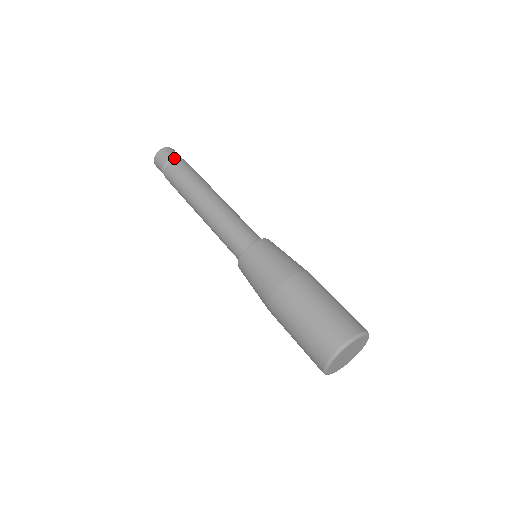
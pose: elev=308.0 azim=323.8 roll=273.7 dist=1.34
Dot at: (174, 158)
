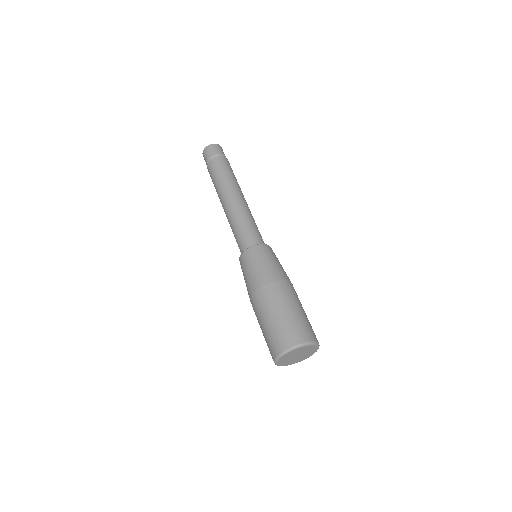
Dot at: (222, 156)
